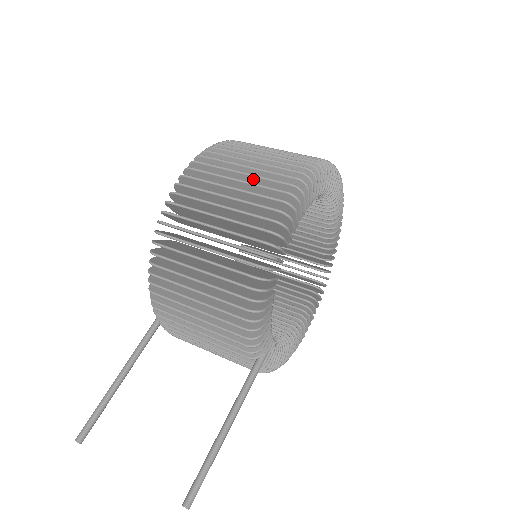
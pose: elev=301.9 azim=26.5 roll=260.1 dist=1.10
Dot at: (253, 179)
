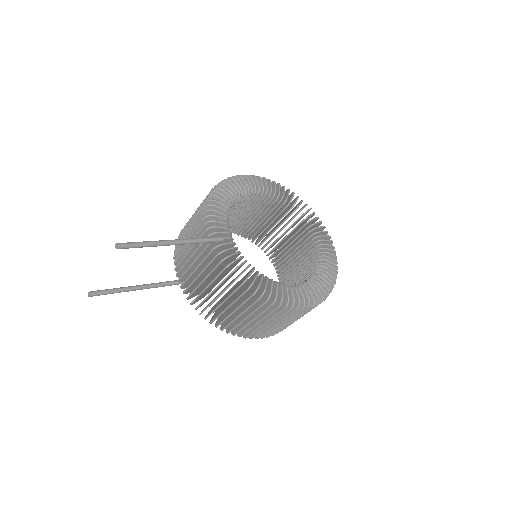
Dot at: occluded
